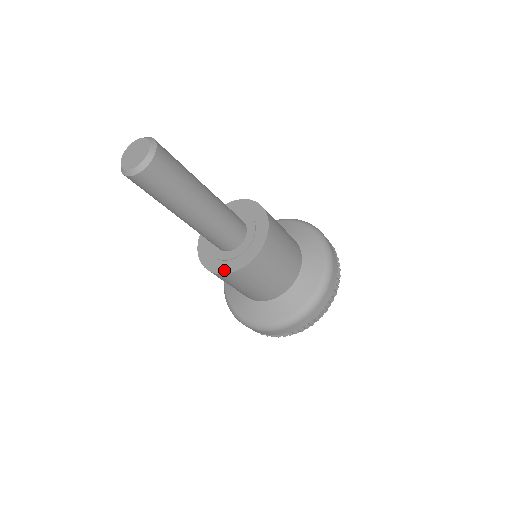
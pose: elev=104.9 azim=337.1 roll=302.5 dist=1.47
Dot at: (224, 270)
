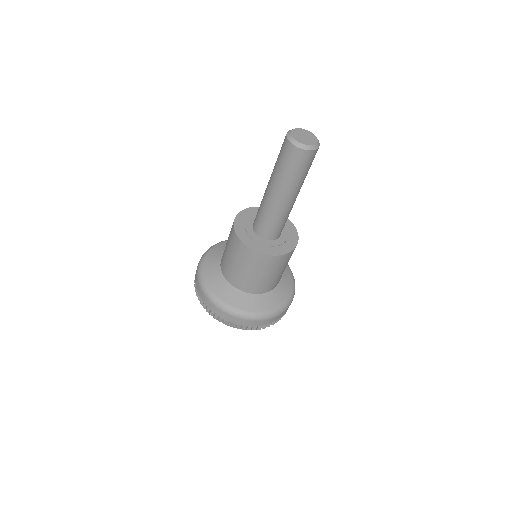
Dot at: (285, 251)
